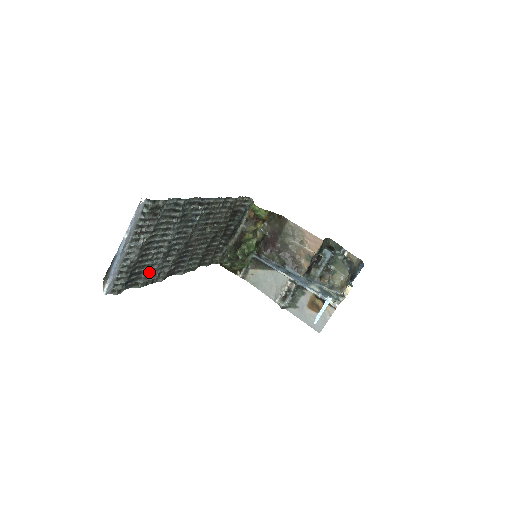
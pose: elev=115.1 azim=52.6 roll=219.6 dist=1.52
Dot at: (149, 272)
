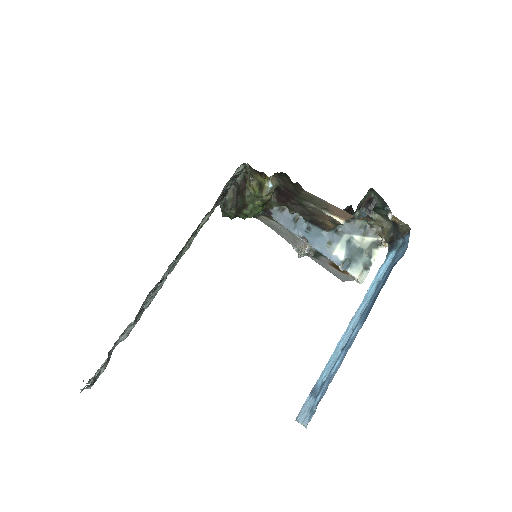
Dot at: occluded
